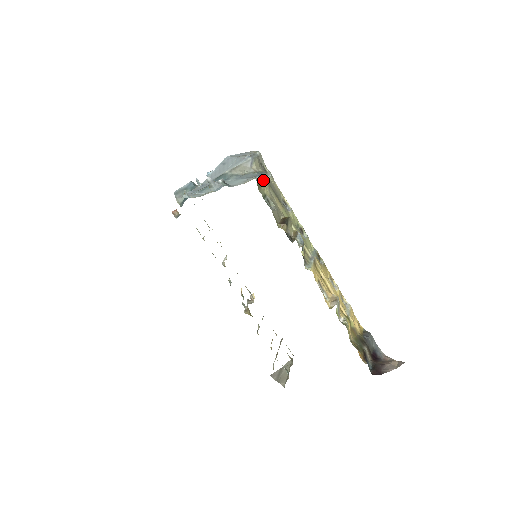
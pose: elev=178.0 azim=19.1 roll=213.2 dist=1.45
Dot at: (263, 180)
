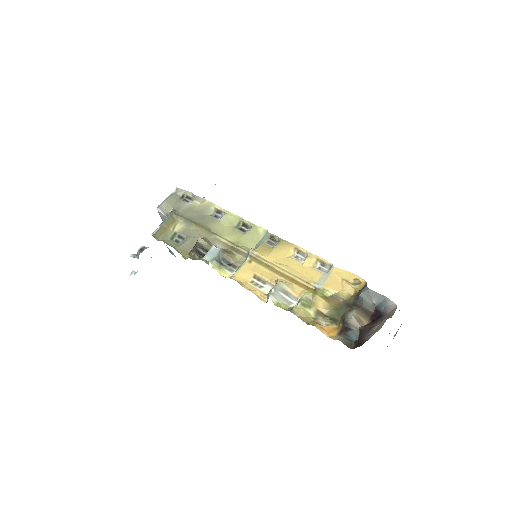
Dot at: (173, 219)
